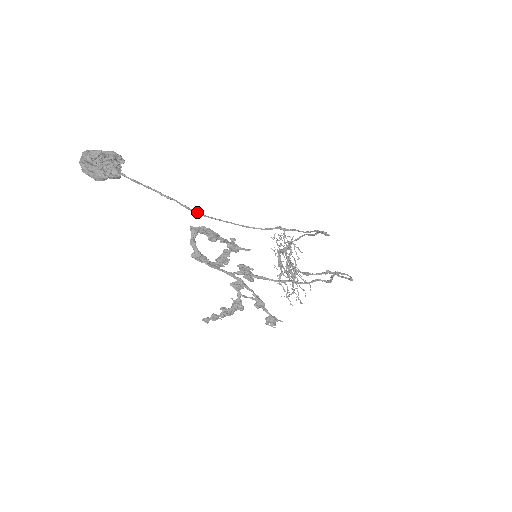
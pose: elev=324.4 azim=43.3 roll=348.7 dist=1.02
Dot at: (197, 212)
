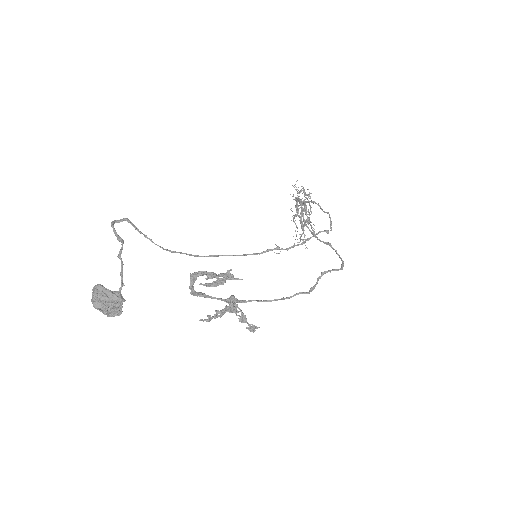
Dot at: (199, 256)
